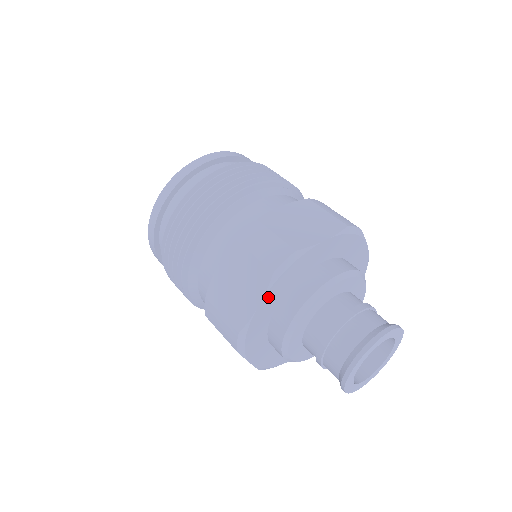
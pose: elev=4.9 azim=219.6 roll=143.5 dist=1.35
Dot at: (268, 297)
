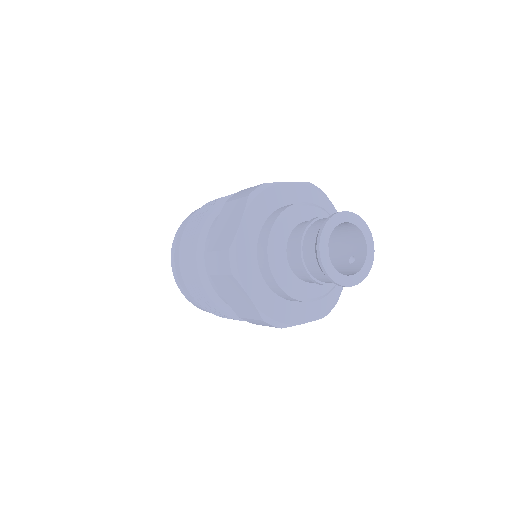
Dot at: (248, 216)
